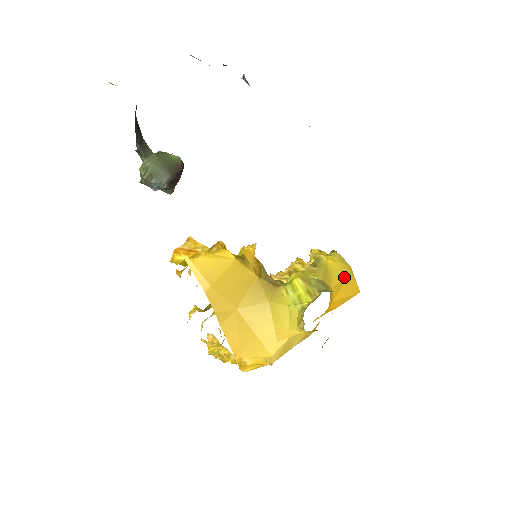
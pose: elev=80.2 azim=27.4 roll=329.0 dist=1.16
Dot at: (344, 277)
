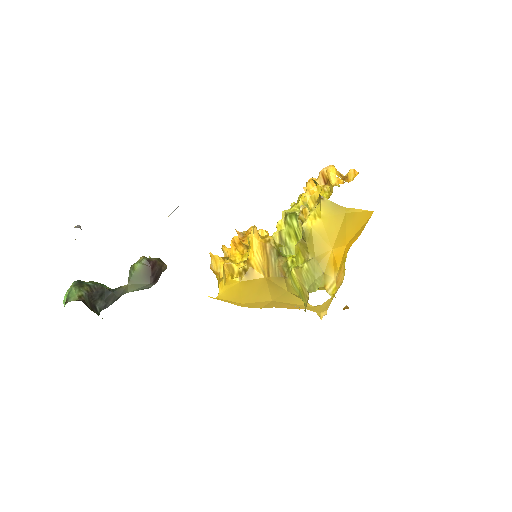
Dot at: (340, 226)
